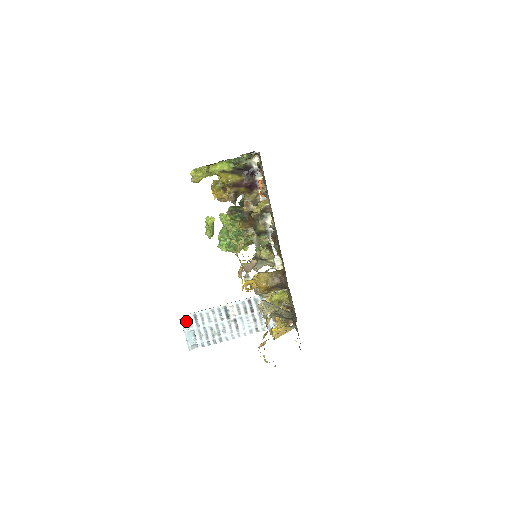
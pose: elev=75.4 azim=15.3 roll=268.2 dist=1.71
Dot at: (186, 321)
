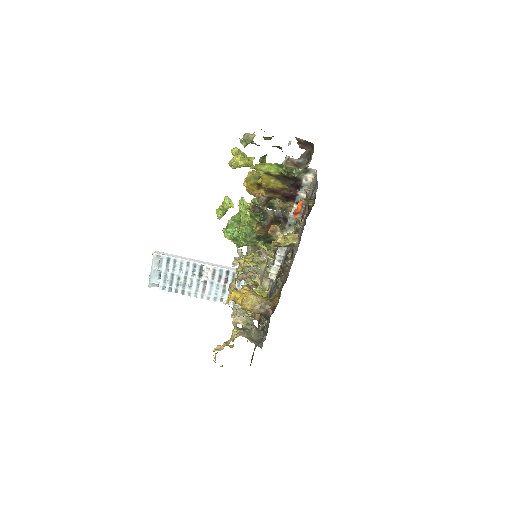
Dot at: (157, 259)
